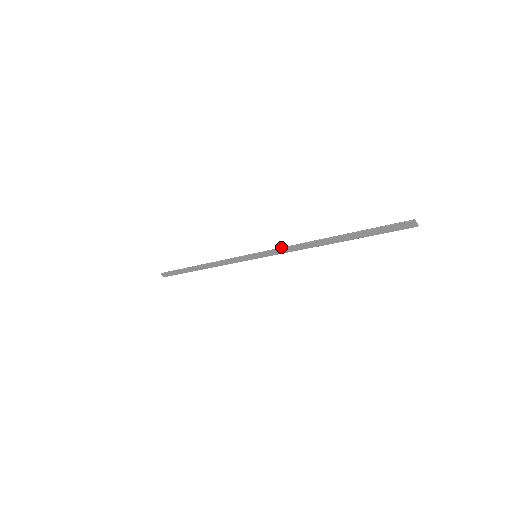
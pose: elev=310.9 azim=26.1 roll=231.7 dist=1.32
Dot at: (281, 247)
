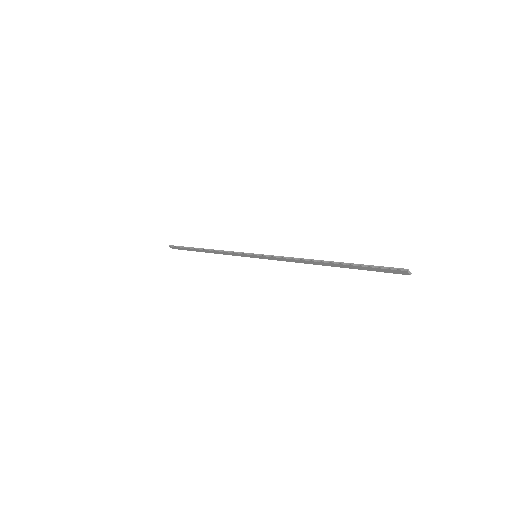
Dot at: (279, 256)
